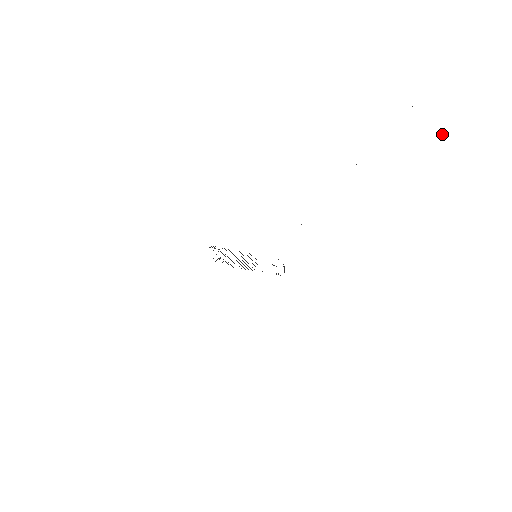
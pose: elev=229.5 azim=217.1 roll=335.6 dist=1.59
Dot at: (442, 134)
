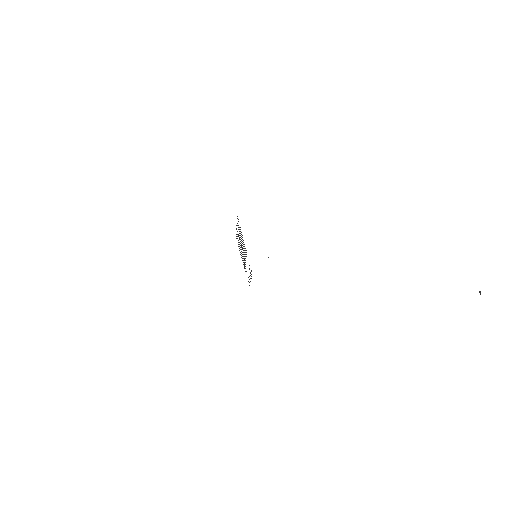
Dot at: occluded
